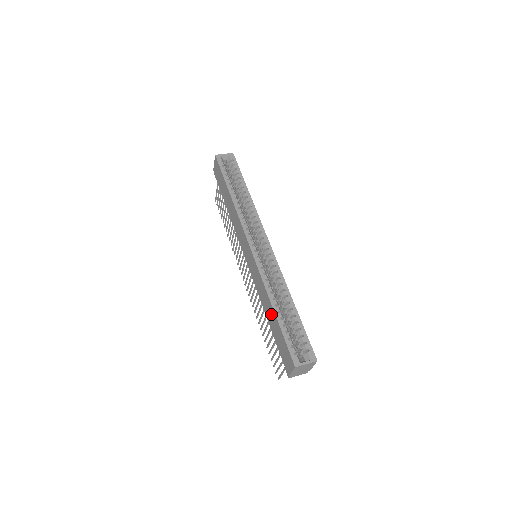
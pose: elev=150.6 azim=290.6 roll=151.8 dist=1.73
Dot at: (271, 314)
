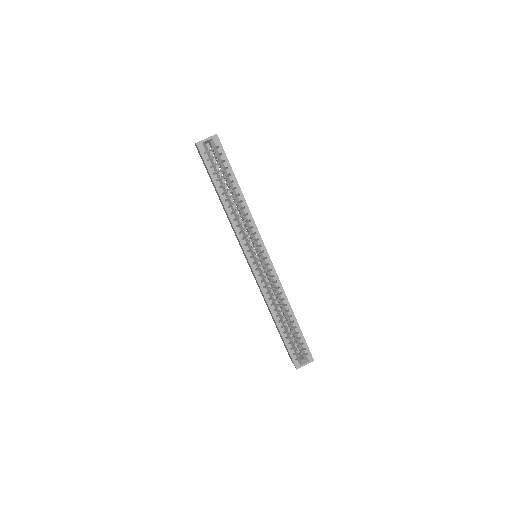
Dot at: (275, 323)
